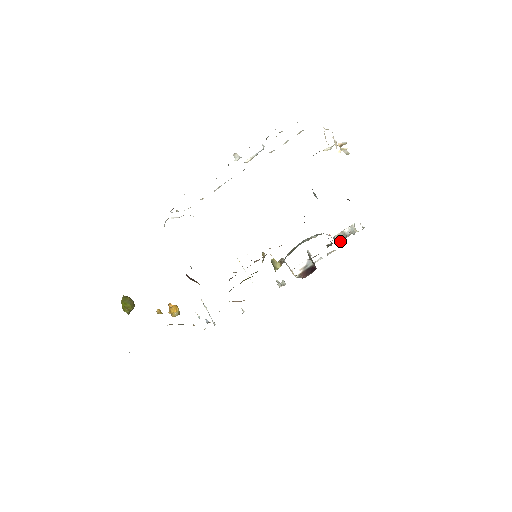
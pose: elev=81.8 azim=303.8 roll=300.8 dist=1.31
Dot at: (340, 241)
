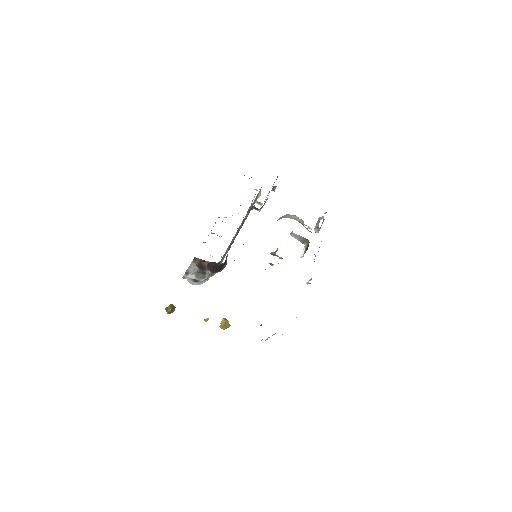
Dot at: (317, 226)
